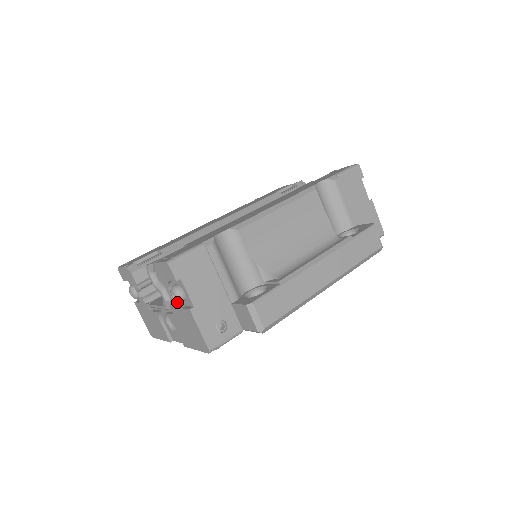
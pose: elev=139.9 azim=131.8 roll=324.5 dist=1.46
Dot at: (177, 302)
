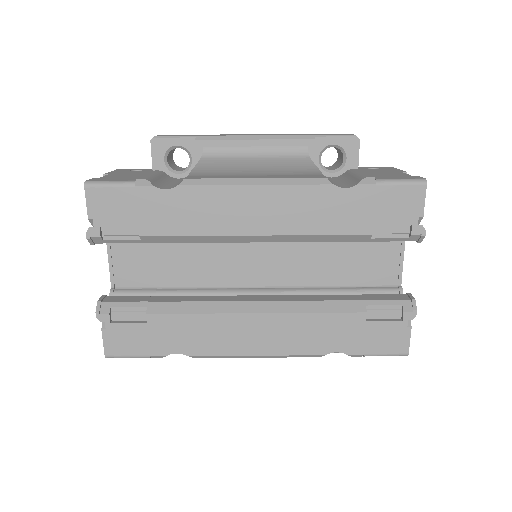
Dot at: occluded
